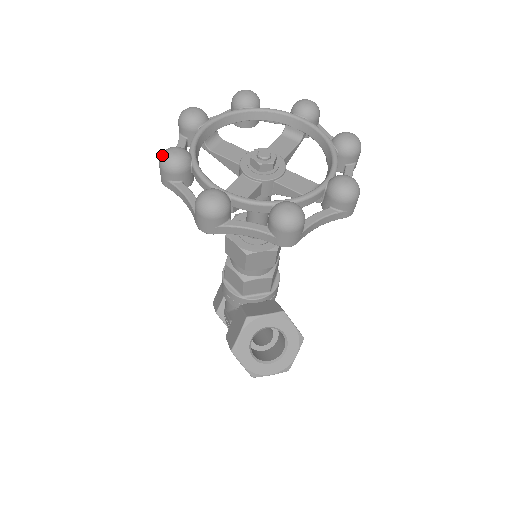
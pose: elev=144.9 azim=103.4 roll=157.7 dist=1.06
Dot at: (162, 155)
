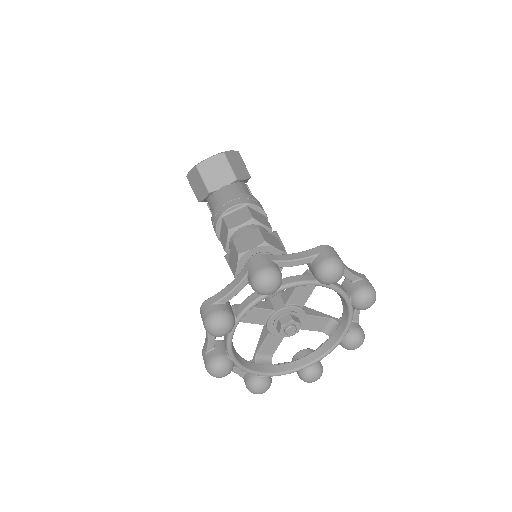
Dot at: (211, 375)
